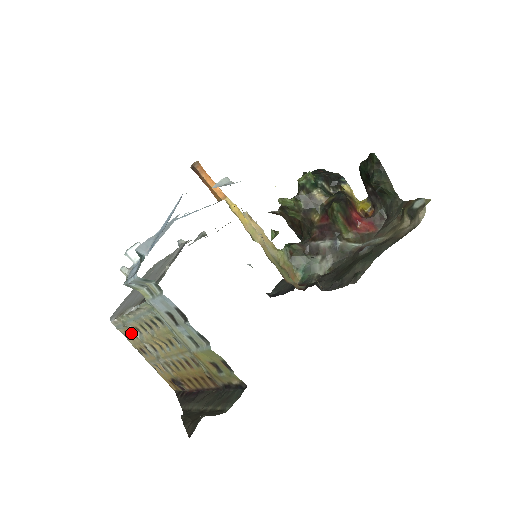
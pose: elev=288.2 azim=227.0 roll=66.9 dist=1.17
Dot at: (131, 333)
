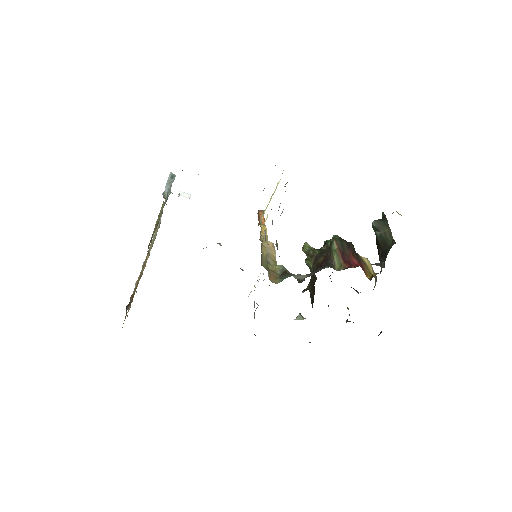
Dot at: occluded
